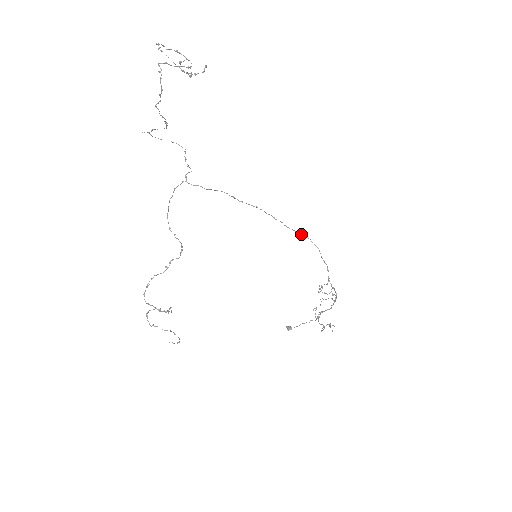
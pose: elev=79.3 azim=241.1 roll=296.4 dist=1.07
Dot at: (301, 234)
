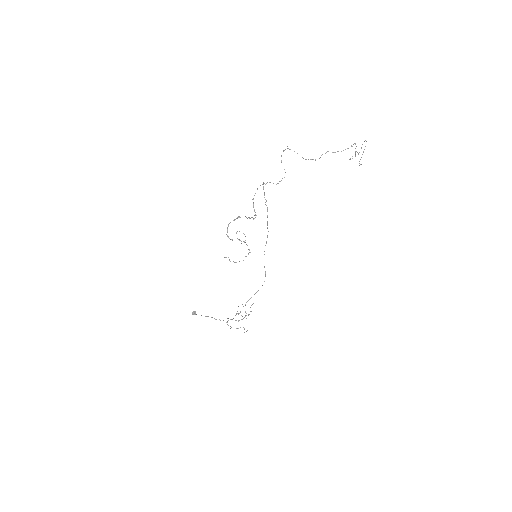
Dot at: occluded
